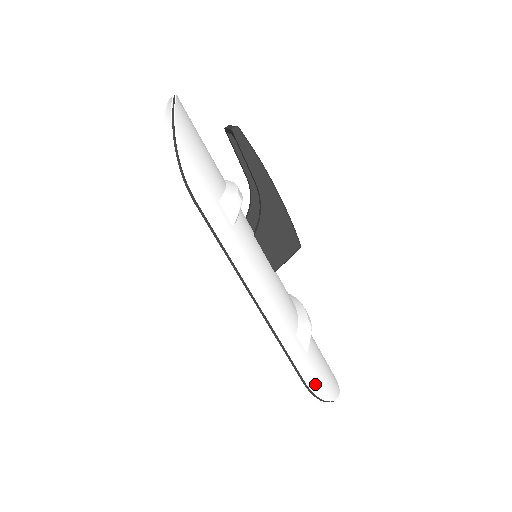
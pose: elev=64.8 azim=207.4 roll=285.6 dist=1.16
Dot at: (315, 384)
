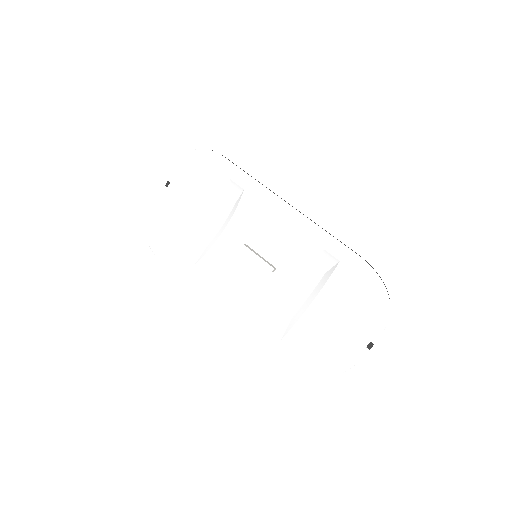
Dot at: (364, 267)
